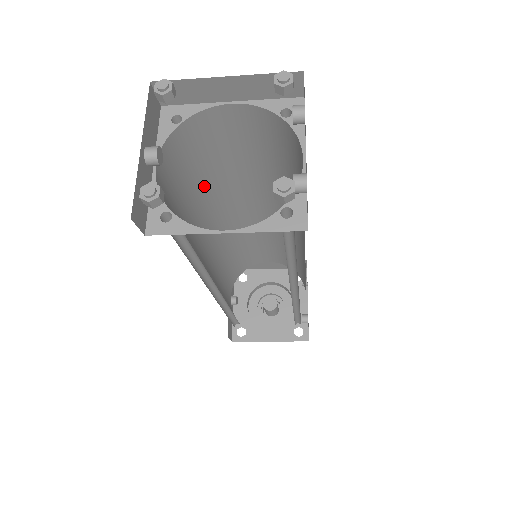
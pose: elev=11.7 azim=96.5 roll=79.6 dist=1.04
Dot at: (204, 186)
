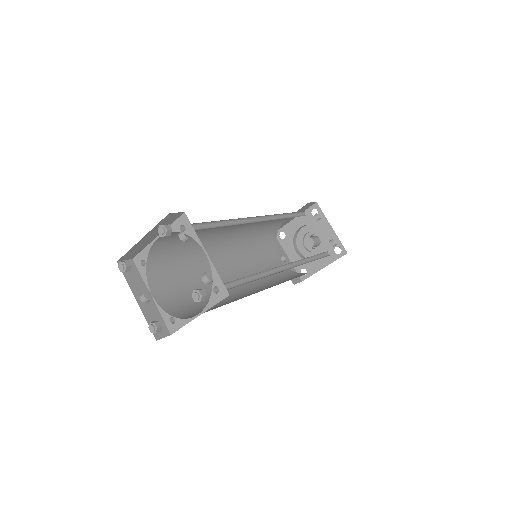
Dot at: (192, 256)
